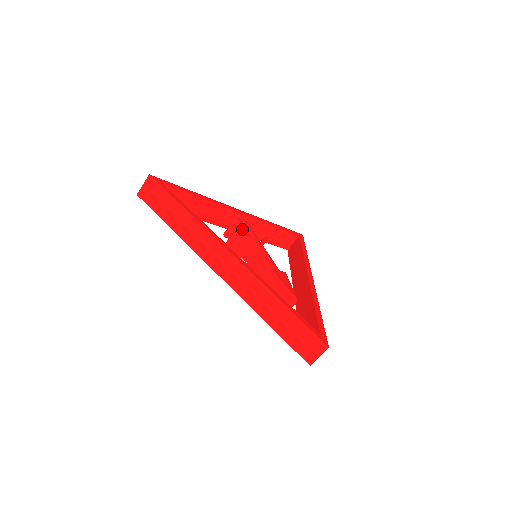
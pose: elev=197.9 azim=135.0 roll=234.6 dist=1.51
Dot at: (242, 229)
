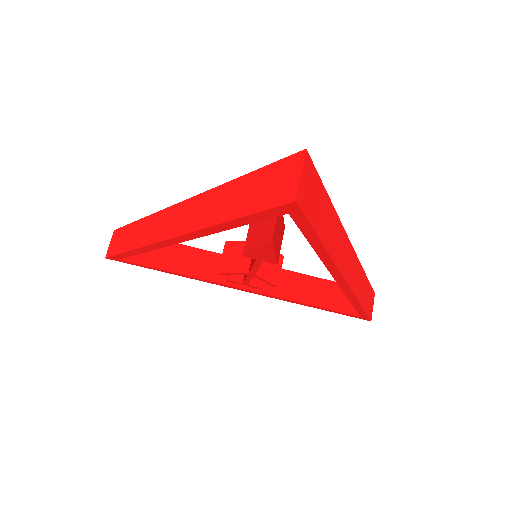
Dot at: (233, 243)
